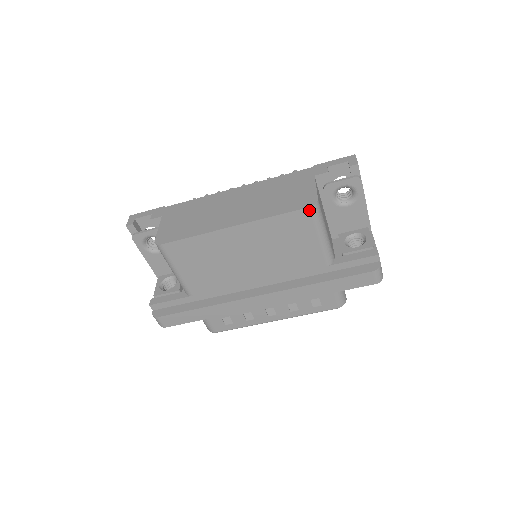
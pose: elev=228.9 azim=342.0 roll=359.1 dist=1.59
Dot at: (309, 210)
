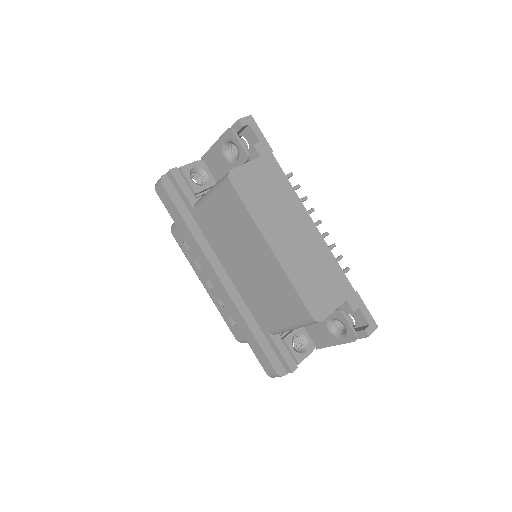
Dot at: (310, 317)
